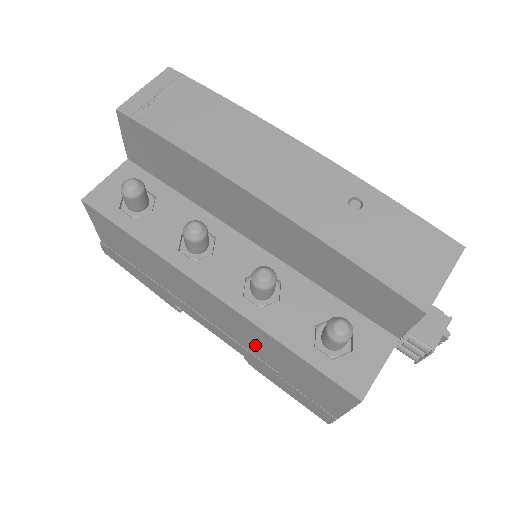
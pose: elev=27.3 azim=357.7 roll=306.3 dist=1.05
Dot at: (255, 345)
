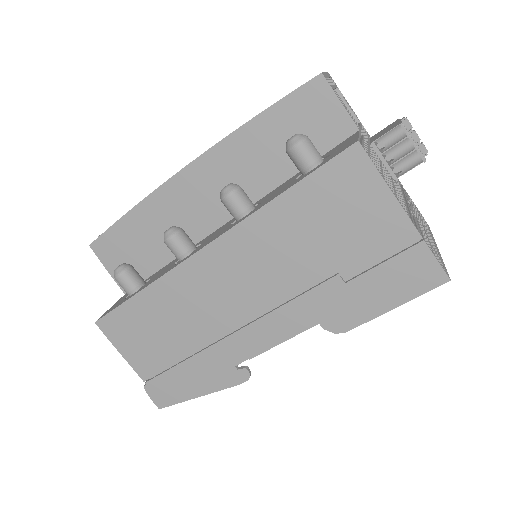
Dot at: (288, 261)
